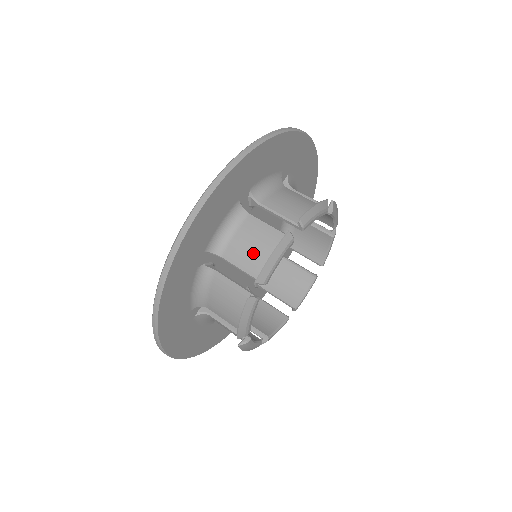
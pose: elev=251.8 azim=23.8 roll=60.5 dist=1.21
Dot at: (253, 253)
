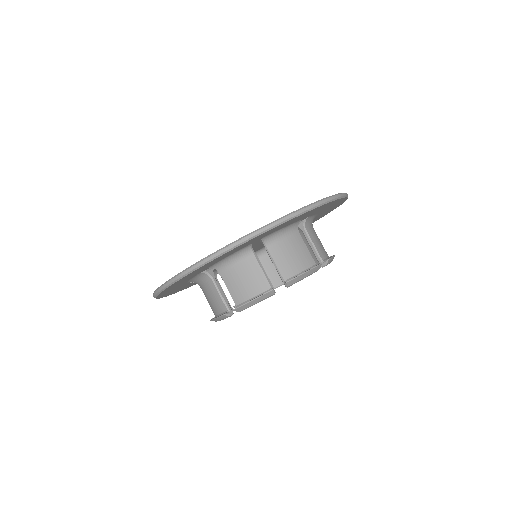
Dot at: (291, 261)
